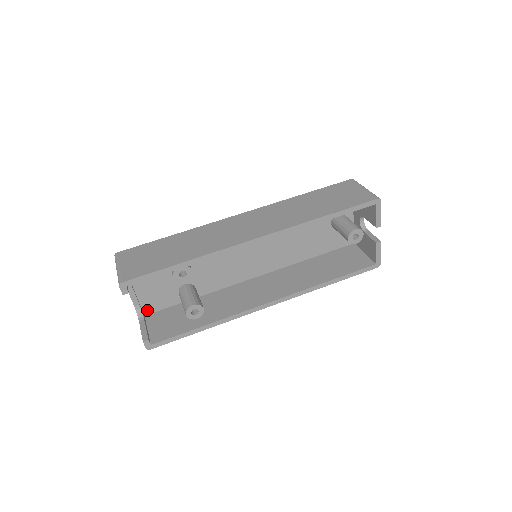
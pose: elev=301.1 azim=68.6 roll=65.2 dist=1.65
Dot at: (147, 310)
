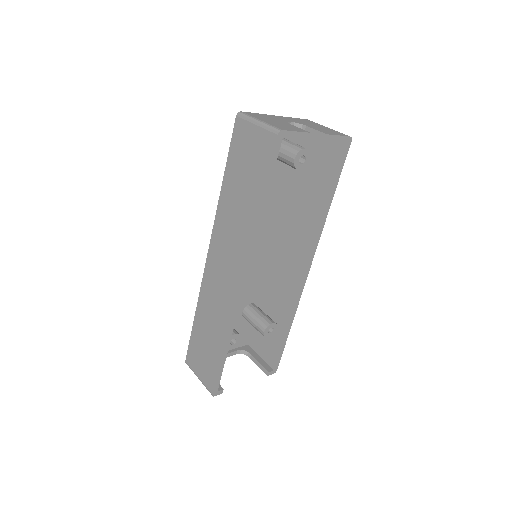
Dot at: (245, 342)
